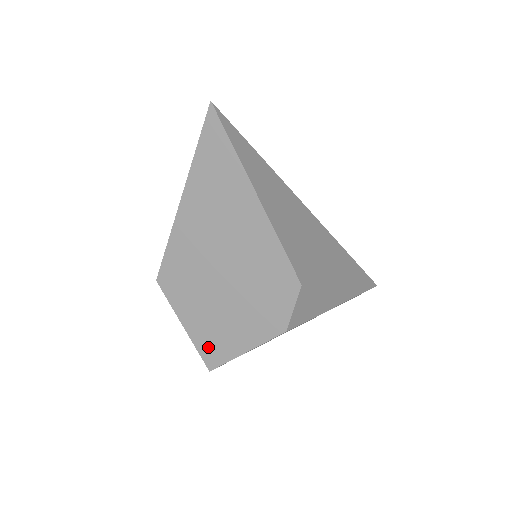
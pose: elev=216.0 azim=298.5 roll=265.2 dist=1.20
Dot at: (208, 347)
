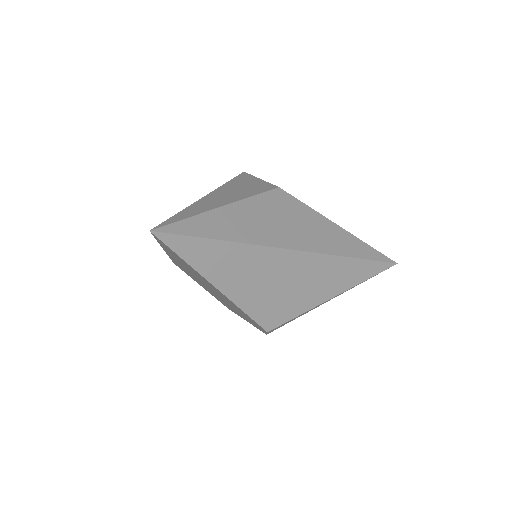
Dot at: occluded
